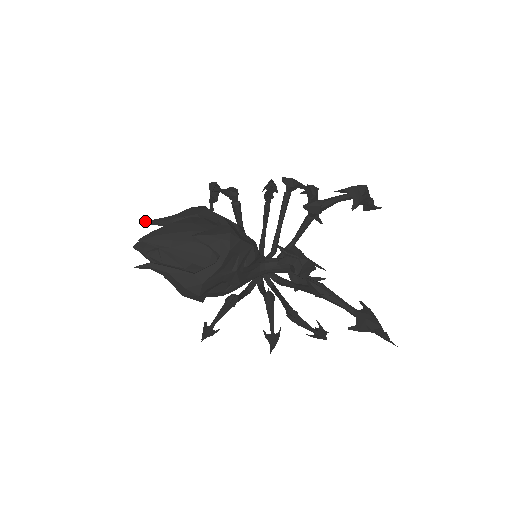
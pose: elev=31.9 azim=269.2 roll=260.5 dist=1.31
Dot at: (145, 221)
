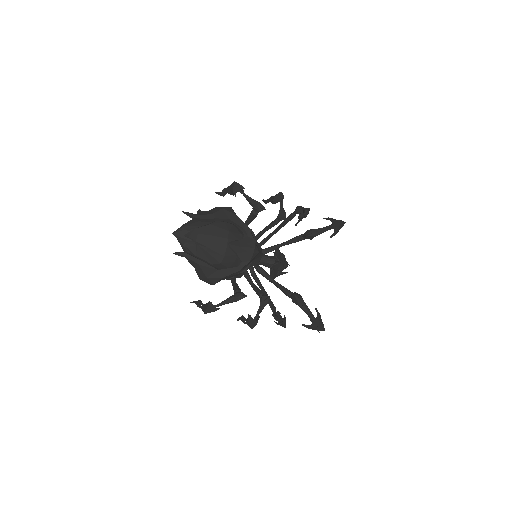
Dot at: (187, 214)
